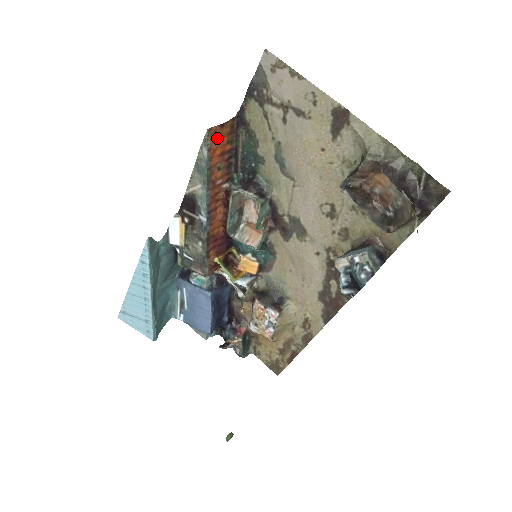
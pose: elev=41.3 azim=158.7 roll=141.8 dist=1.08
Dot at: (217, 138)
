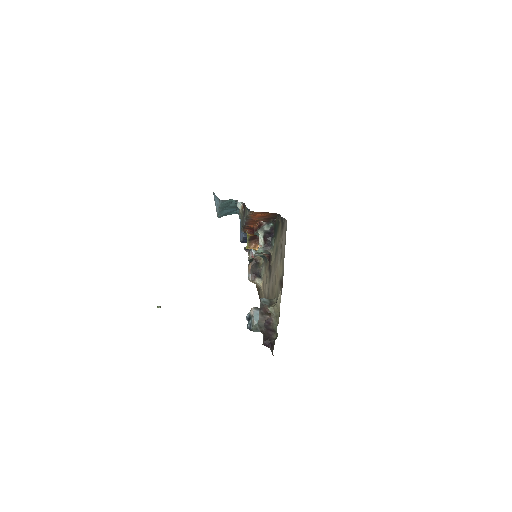
Dot at: (258, 213)
